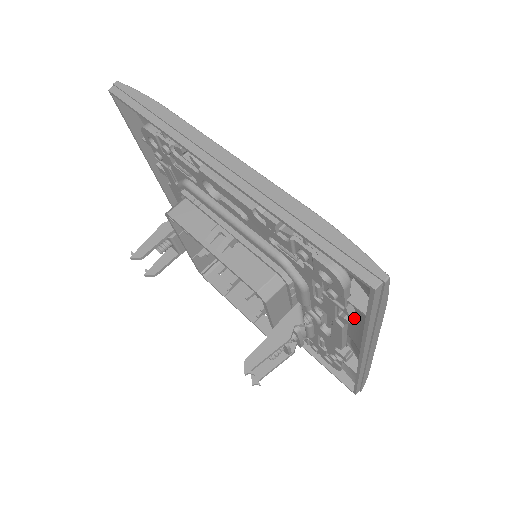
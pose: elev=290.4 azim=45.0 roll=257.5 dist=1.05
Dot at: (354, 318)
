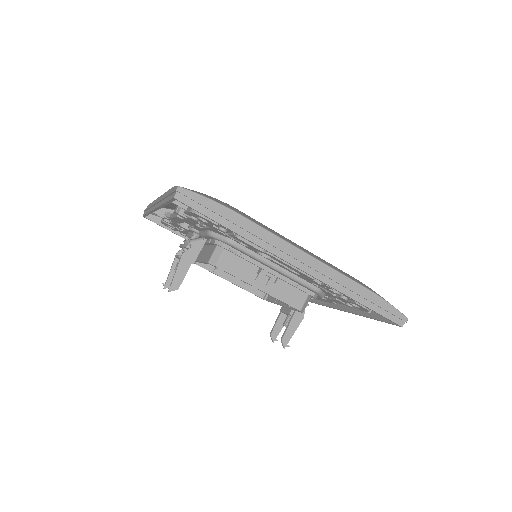
Dot at: occluded
